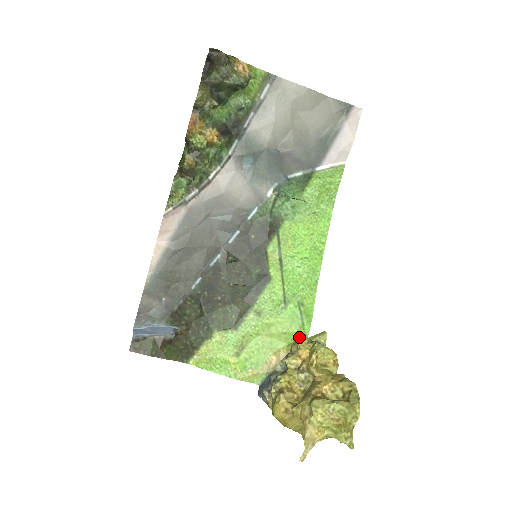
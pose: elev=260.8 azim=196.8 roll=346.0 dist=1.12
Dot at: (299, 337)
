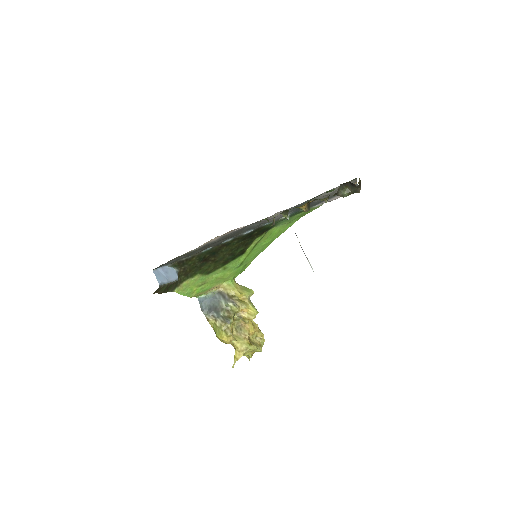
Dot at: (233, 280)
